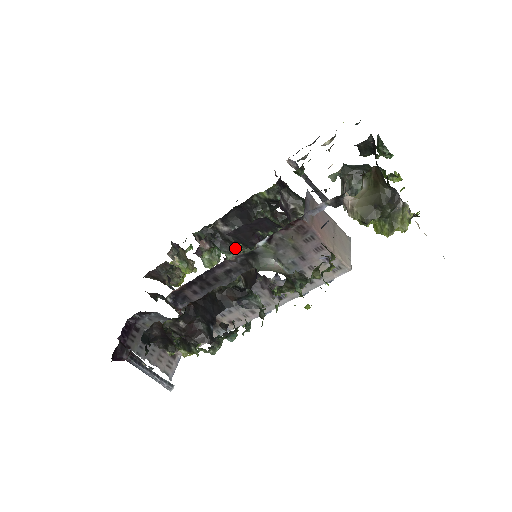
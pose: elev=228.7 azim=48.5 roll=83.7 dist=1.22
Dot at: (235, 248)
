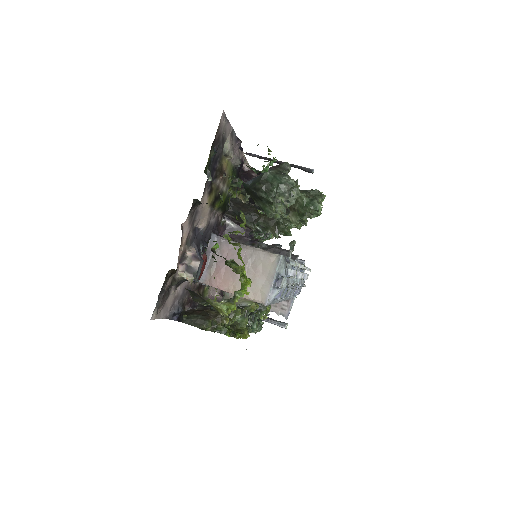
Dot at: occluded
